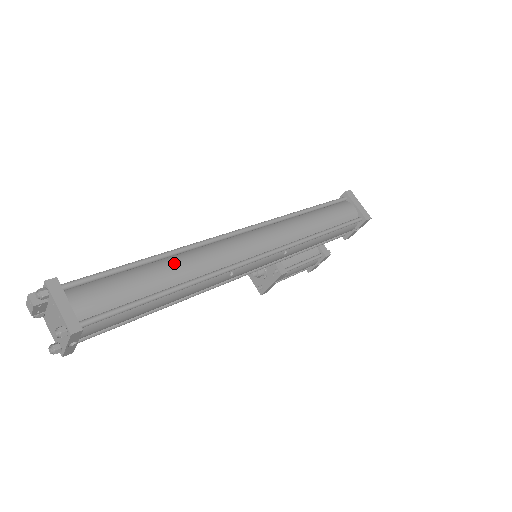
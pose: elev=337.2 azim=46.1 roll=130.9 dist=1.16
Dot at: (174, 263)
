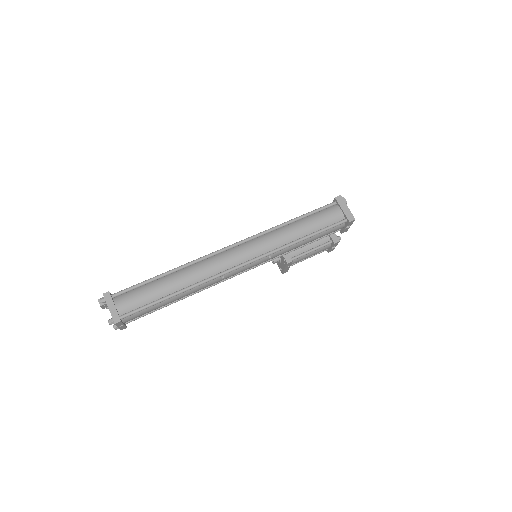
Dot at: (179, 276)
